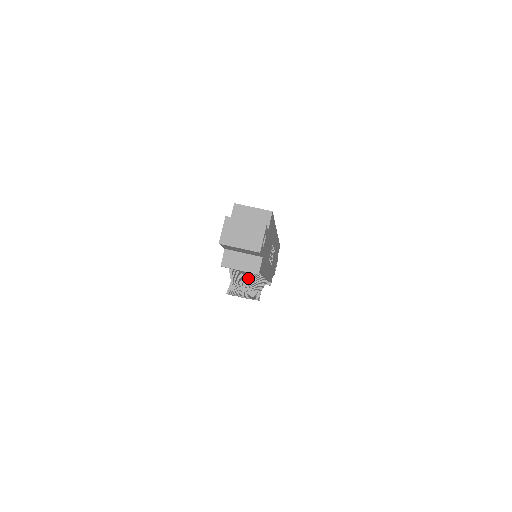
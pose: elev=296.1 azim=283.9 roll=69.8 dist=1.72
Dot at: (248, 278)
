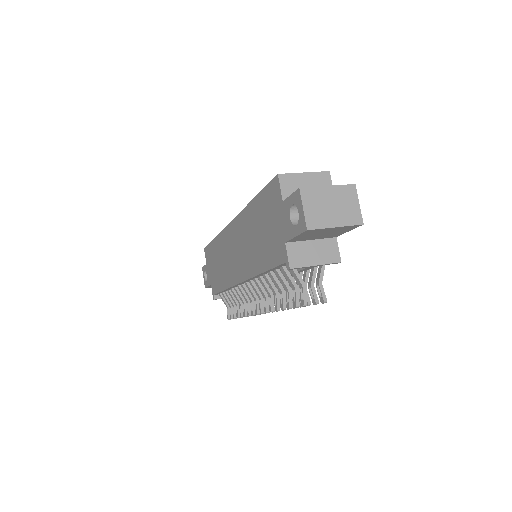
Dot at: (322, 273)
